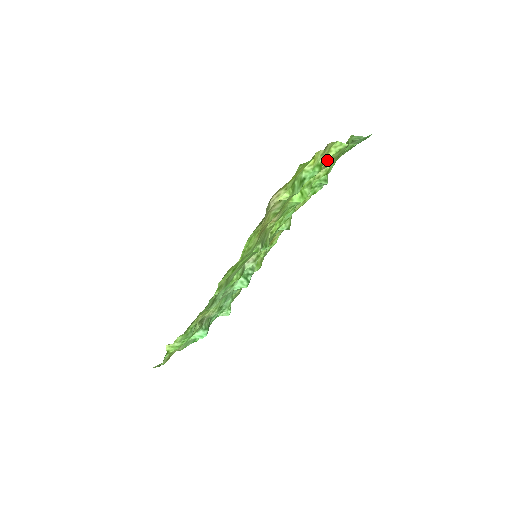
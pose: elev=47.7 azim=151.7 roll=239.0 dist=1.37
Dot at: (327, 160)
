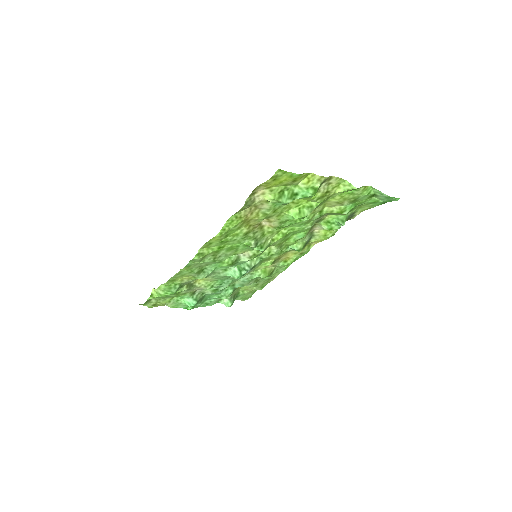
Dot at: (338, 196)
